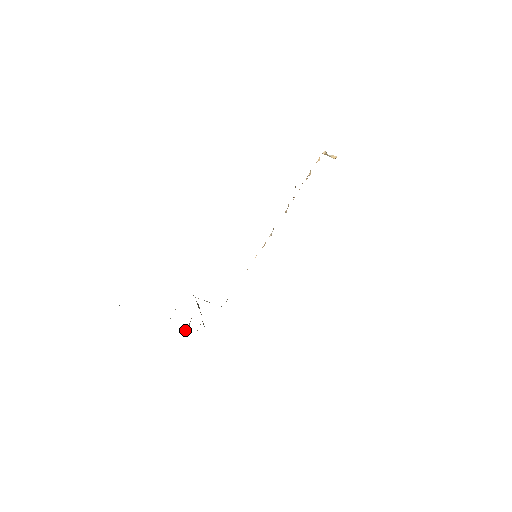
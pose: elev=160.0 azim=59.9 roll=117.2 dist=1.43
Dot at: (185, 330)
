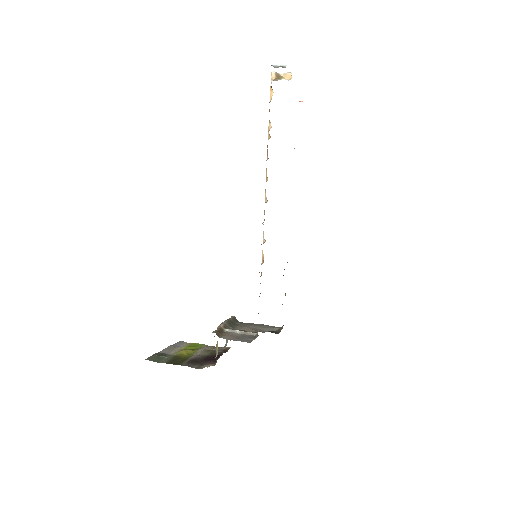
Dot at: (226, 342)
